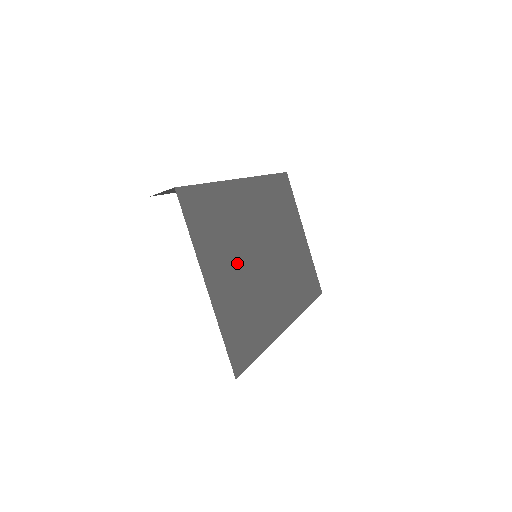
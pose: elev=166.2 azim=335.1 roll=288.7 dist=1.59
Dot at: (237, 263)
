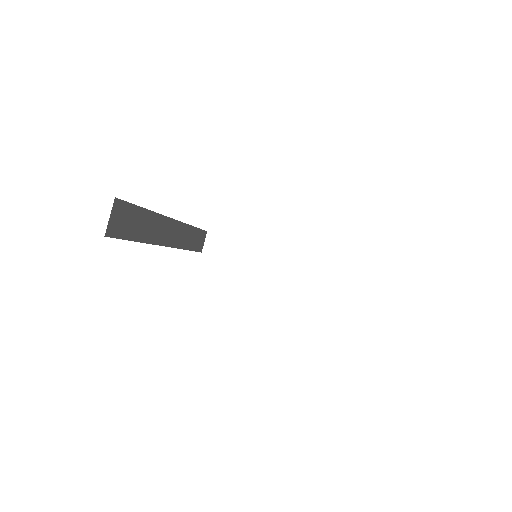
Dot at: occluded
